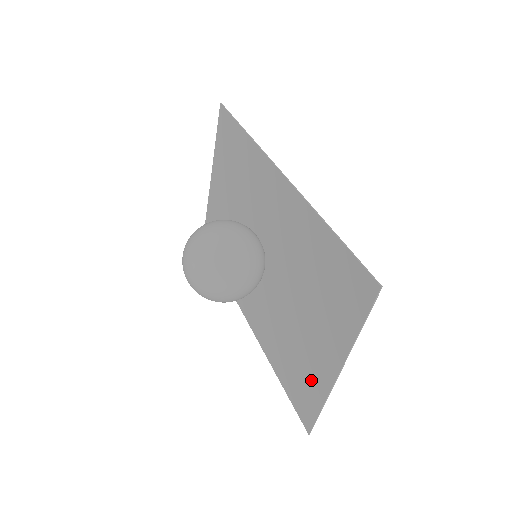
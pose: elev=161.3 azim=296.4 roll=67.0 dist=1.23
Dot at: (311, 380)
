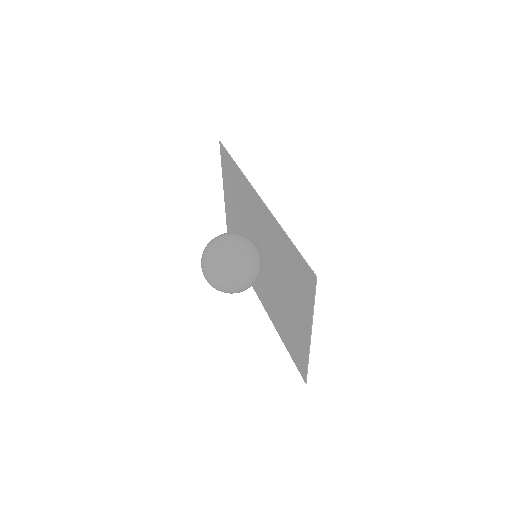
Dot at: (299, 344)
